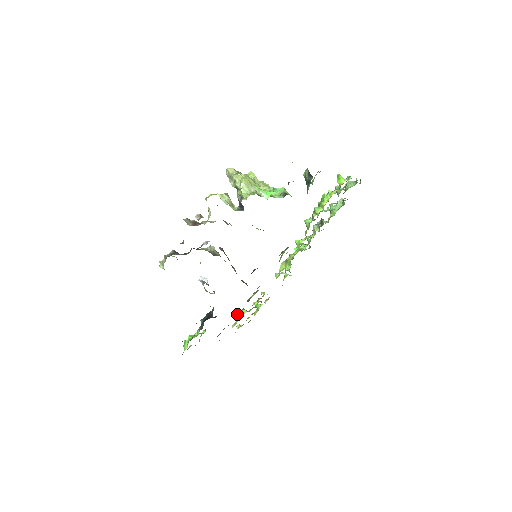
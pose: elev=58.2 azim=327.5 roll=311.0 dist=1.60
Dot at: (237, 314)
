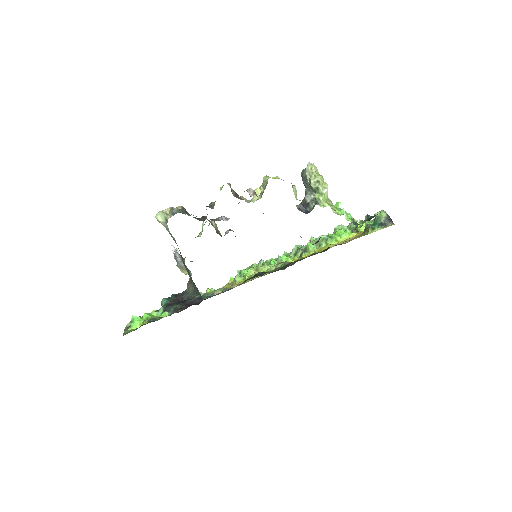
Dot at: occluded
